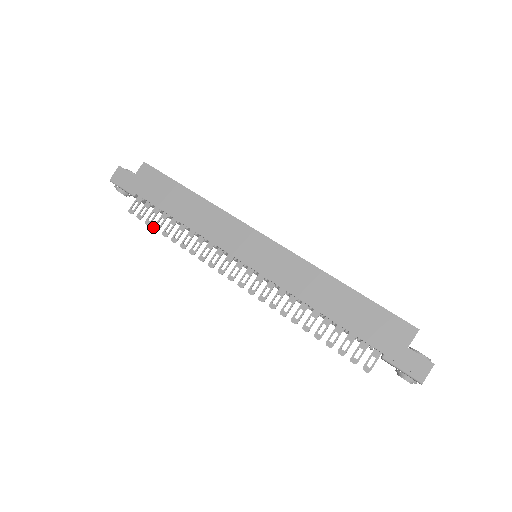
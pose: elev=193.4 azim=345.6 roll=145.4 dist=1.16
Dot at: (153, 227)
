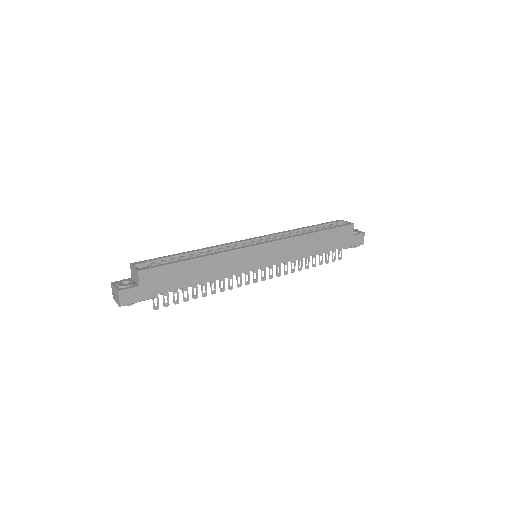
Dot at: occluded
